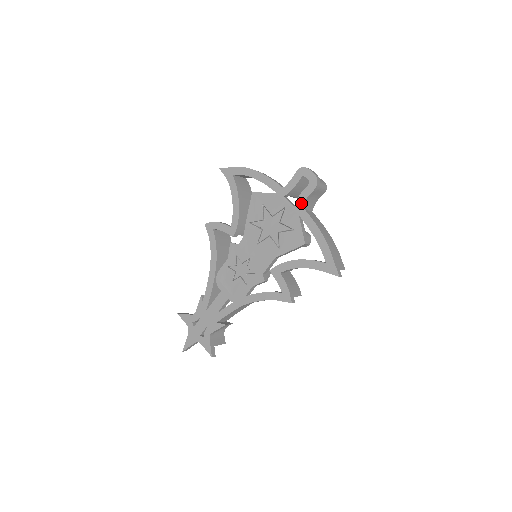
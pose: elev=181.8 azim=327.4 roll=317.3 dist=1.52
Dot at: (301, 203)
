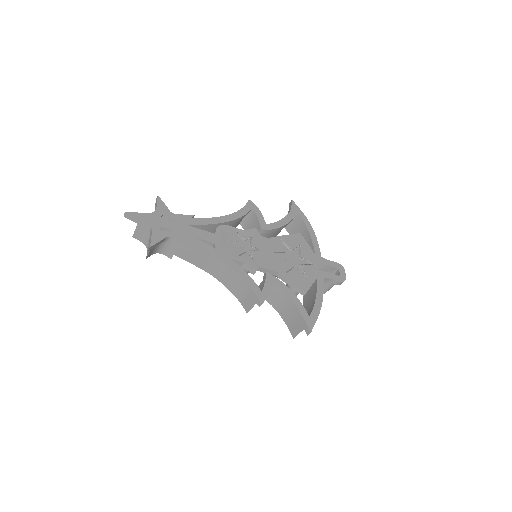
Dot at: (325, 275)
